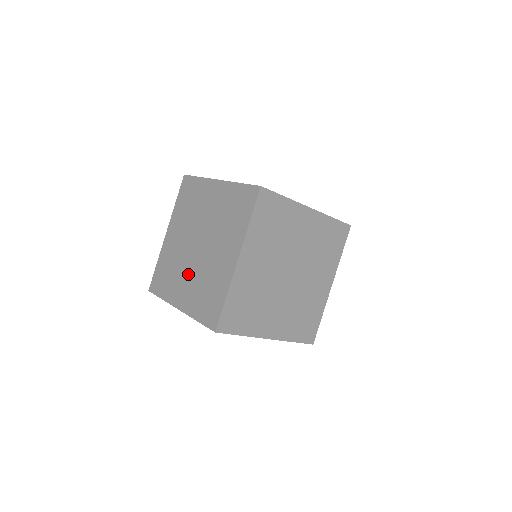
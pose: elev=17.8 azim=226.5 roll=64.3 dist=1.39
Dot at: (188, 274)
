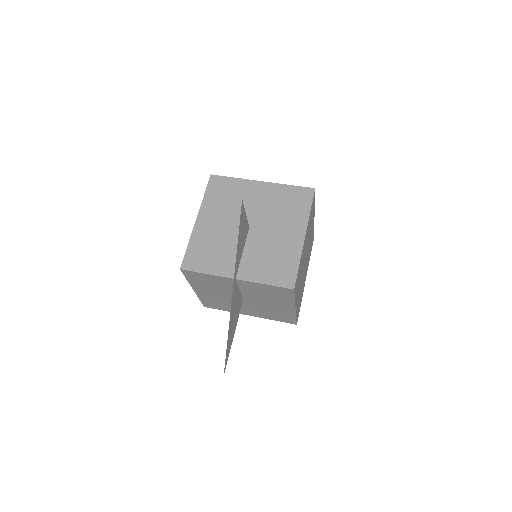
Dot at: occluded
